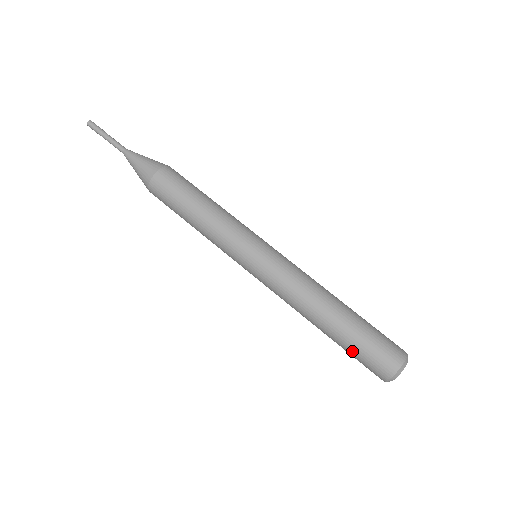
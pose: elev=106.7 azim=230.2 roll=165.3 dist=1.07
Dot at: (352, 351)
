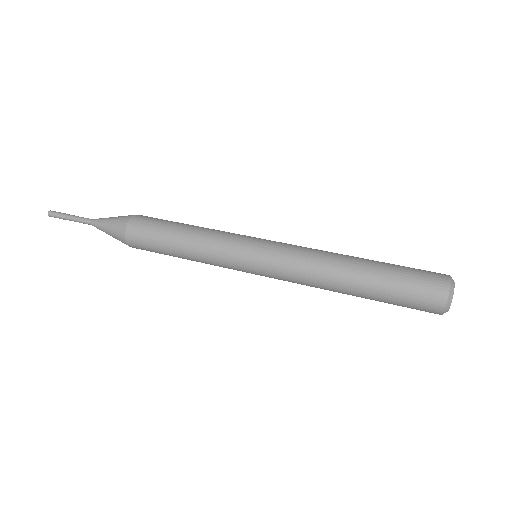
Dot at: (393, 301)
